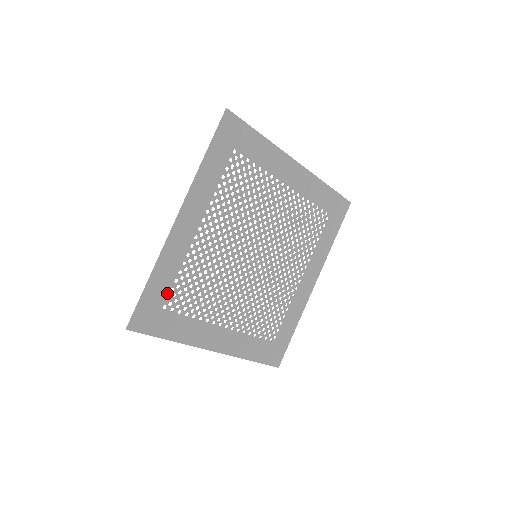
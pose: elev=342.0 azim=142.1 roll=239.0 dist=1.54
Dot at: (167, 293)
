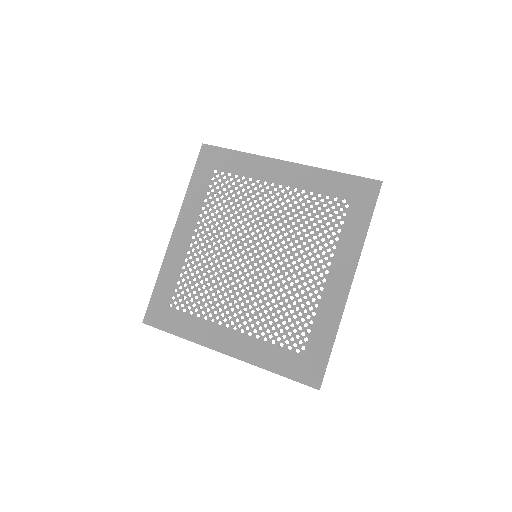
Dot at: (172, 293)
